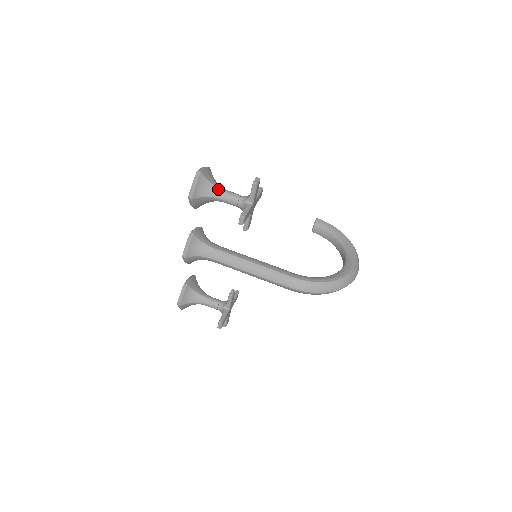
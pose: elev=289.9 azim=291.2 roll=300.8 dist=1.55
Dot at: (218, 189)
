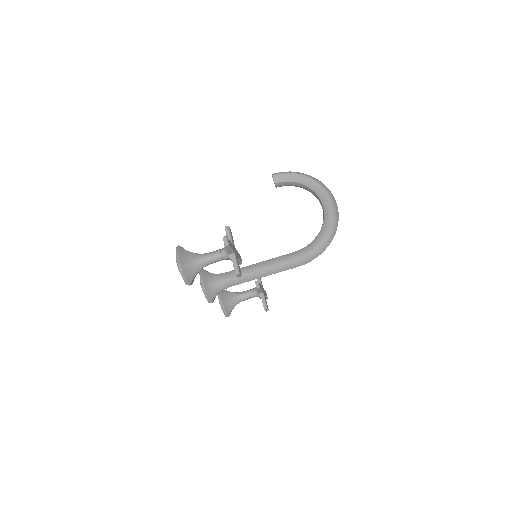
Dot at: (201, 261)
